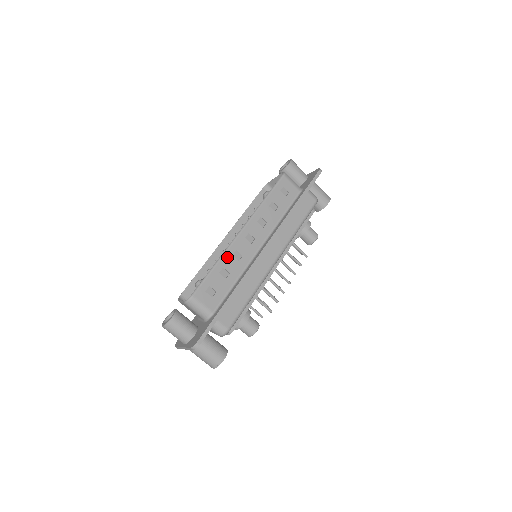
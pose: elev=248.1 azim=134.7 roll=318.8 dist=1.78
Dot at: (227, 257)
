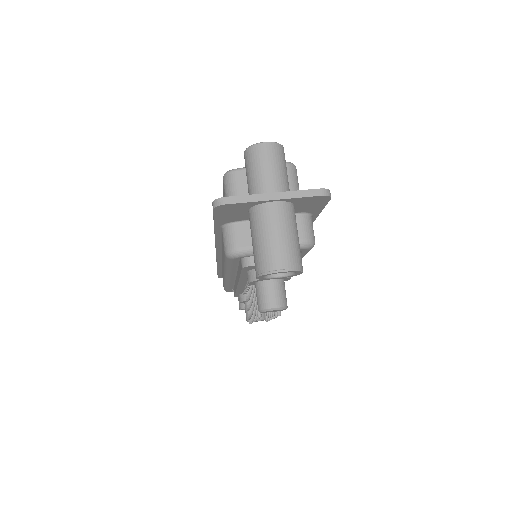
Dot at: occluded
